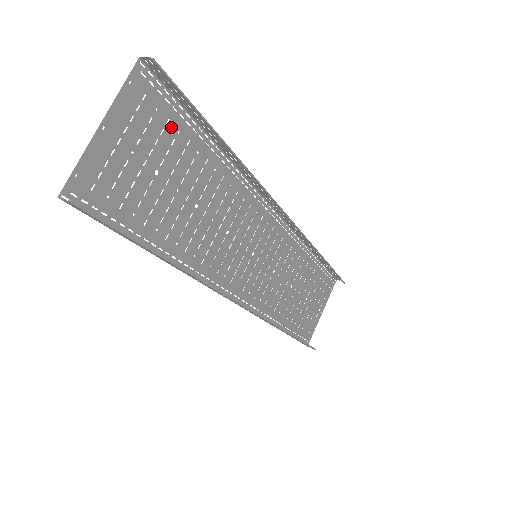
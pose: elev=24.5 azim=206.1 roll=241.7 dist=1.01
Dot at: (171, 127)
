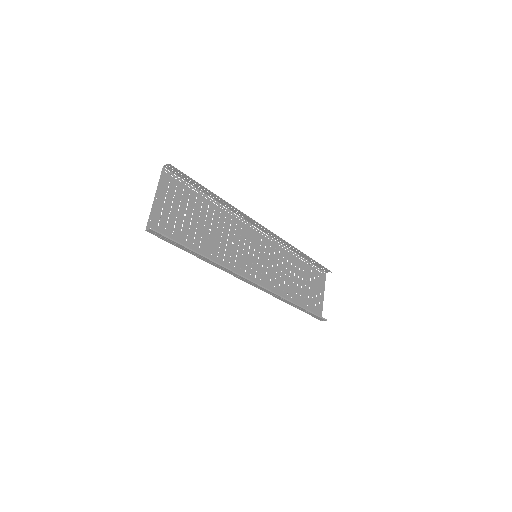
Dot at: (186, 193)
